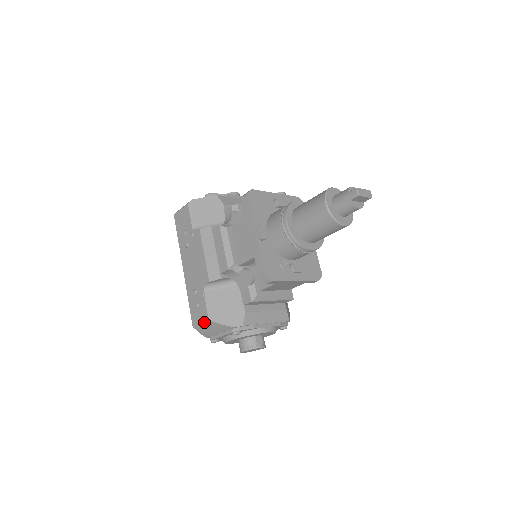
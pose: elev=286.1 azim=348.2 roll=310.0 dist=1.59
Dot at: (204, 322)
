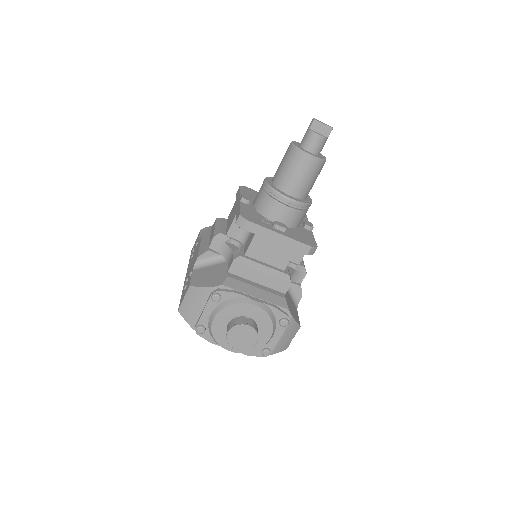
Dot at: (186, 294)
